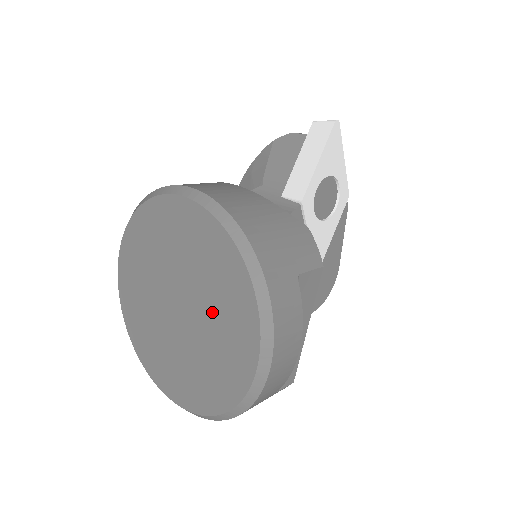
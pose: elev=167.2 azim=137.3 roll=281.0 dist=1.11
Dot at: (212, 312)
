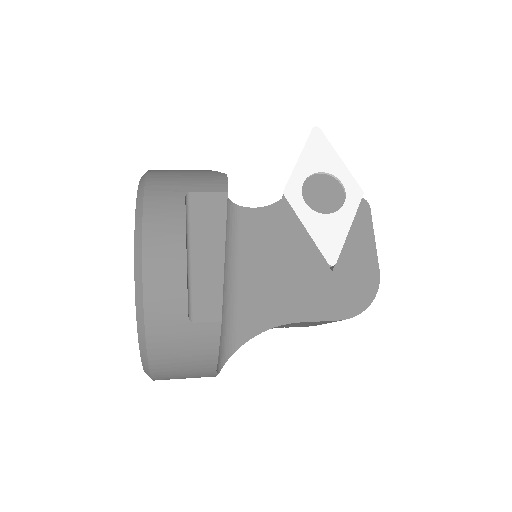
Dot at: occluded
